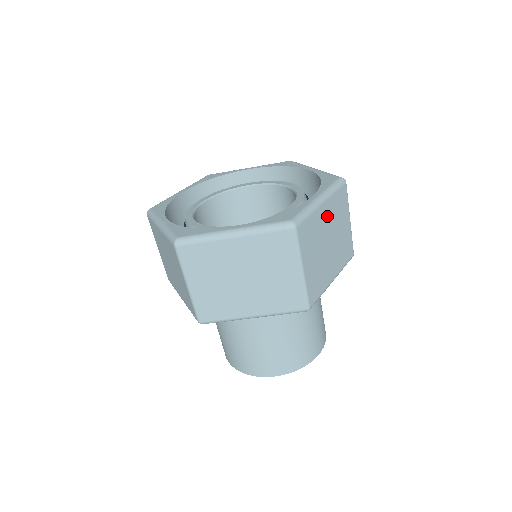
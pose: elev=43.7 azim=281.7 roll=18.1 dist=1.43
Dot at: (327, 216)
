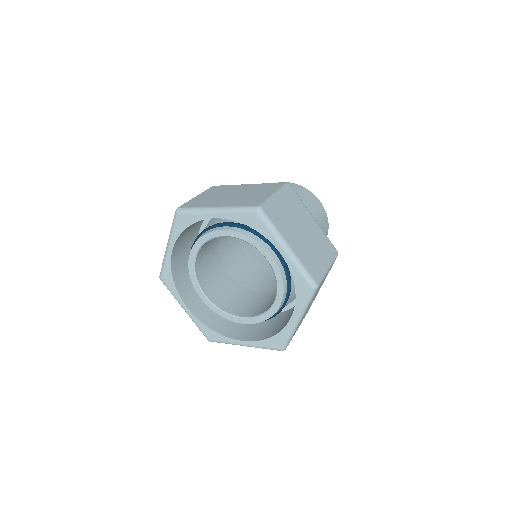
Dot at: occluded
